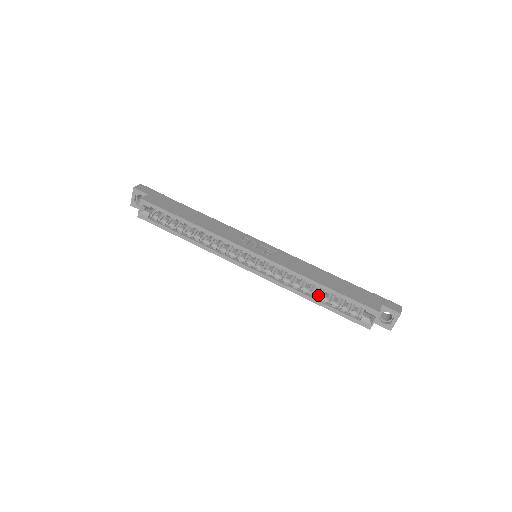
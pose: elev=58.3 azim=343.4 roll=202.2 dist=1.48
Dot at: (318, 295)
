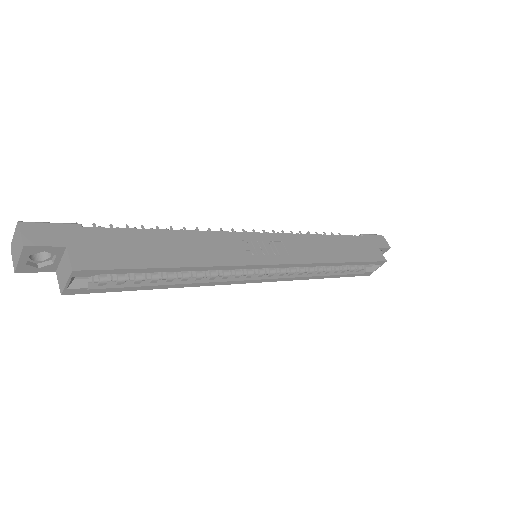
Dot at: (330, 269)
